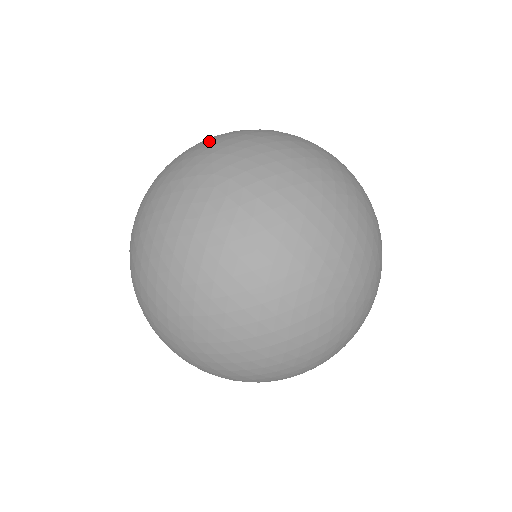
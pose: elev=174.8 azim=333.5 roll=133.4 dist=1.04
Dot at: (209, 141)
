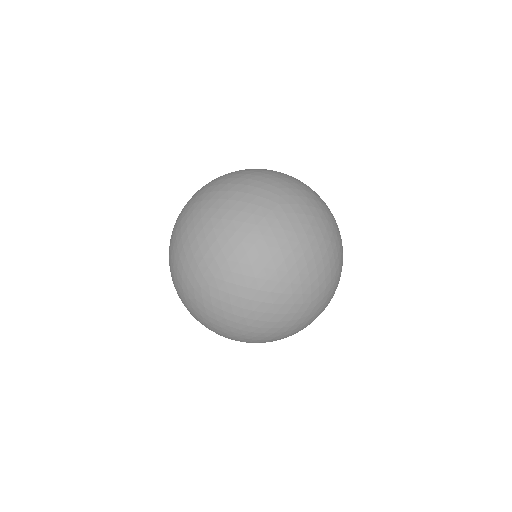
Dot at: occluded
